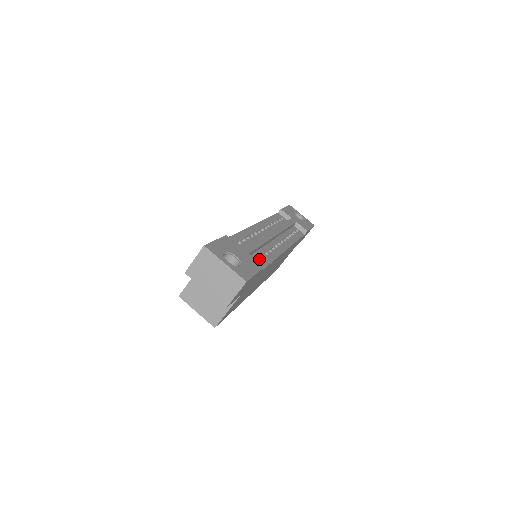
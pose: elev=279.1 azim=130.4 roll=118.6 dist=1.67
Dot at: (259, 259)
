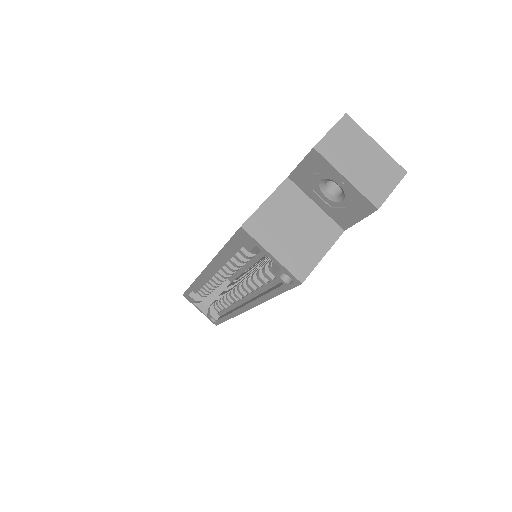
Dot at: occluded
